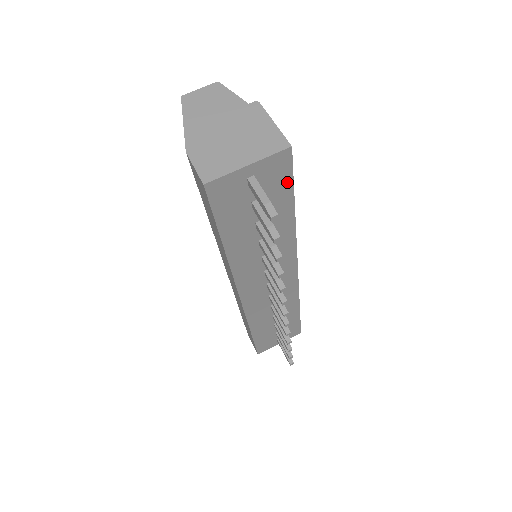
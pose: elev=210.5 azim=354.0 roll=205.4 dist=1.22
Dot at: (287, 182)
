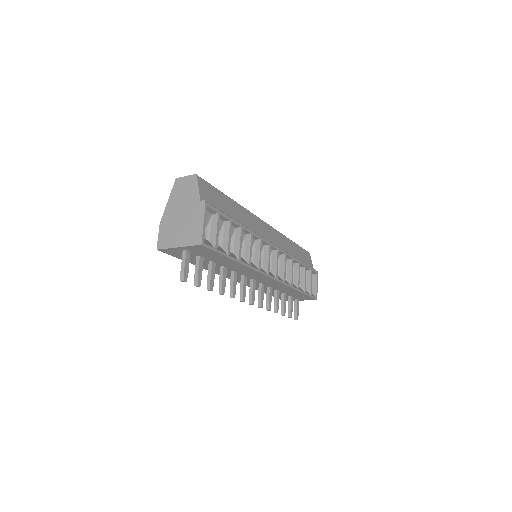
Dot at: (215, 253)
